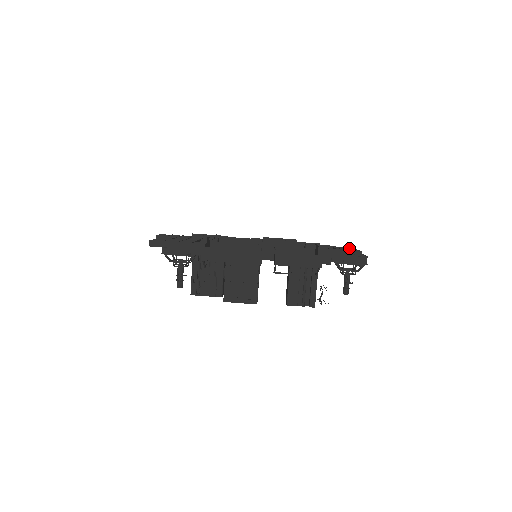
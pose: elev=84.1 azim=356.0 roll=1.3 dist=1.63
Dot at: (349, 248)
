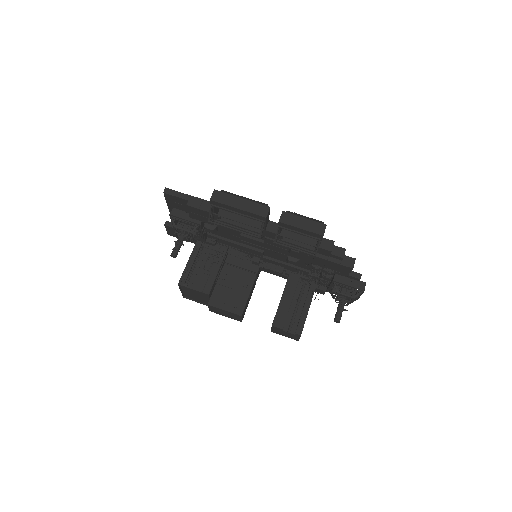
Dot at: occluded
